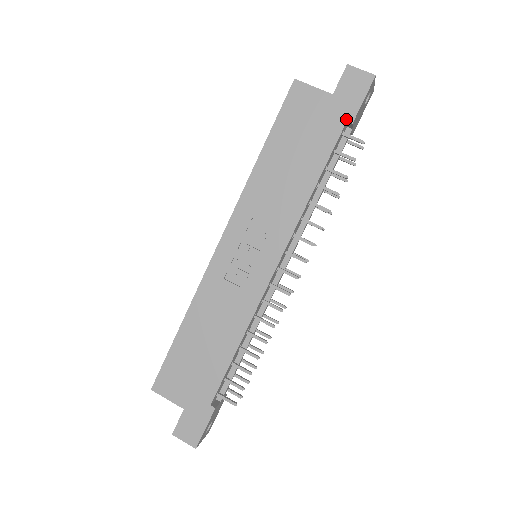
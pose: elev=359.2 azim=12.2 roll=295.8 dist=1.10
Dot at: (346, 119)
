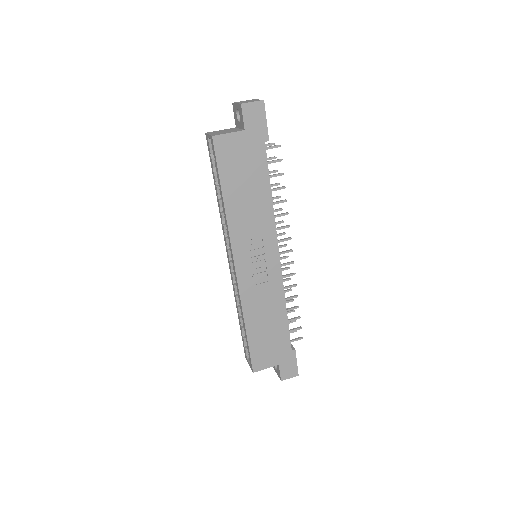
Dot at: (263, 141)
